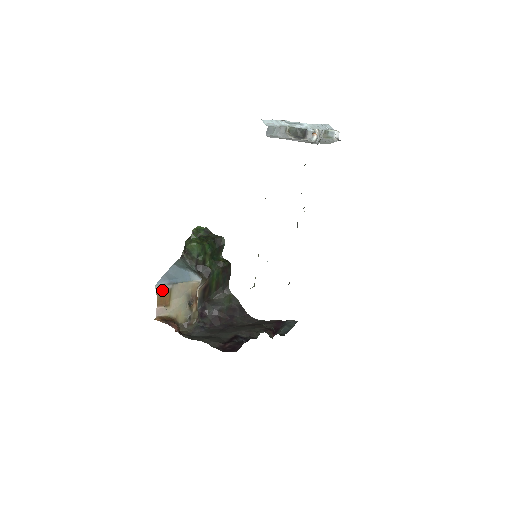
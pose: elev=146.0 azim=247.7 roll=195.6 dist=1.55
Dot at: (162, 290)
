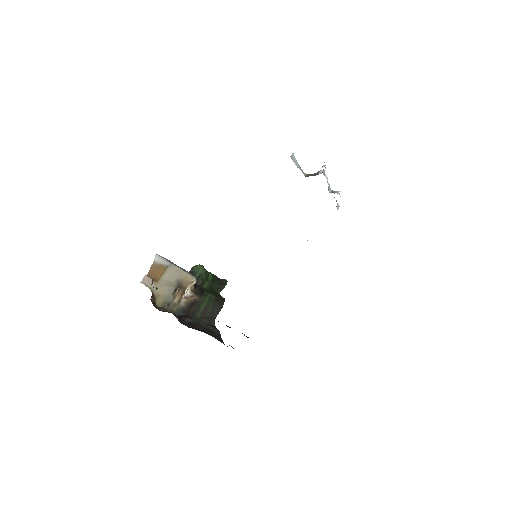
Dot at: (159, 263)
